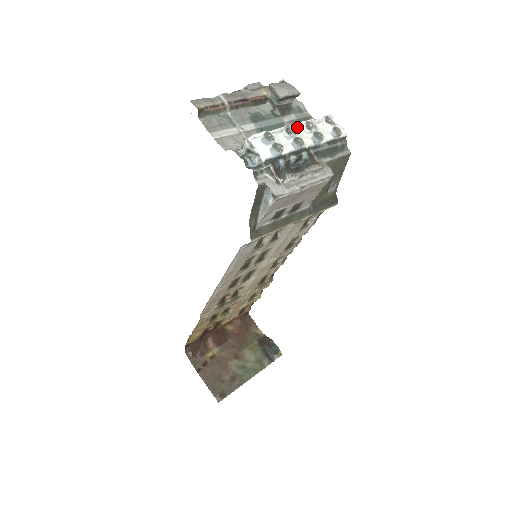
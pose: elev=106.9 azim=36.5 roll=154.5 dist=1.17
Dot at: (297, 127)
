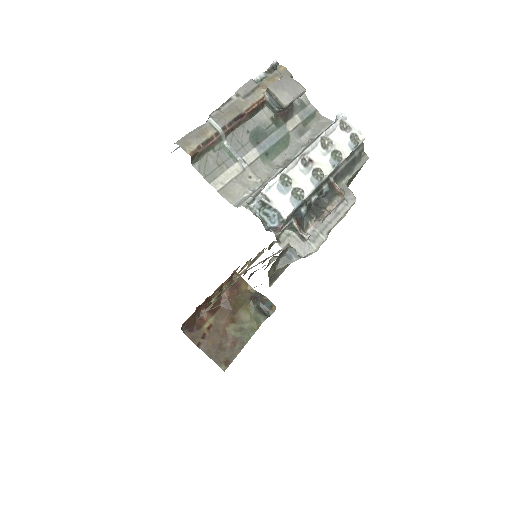
Dot at: (311, 149)
